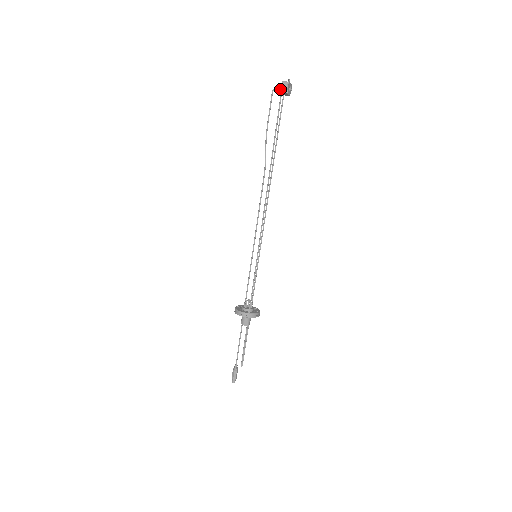
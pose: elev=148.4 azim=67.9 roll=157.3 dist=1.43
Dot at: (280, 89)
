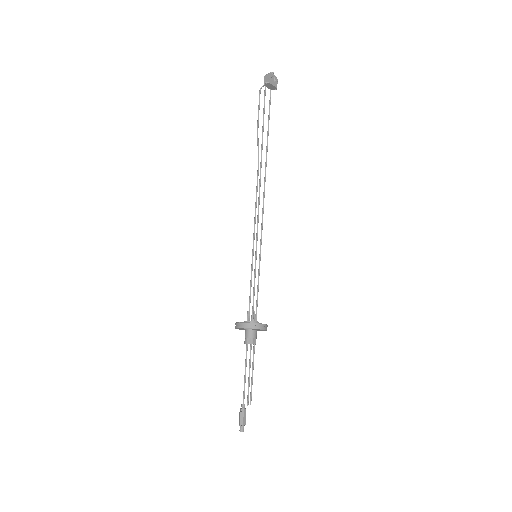
Dot at: occluded
